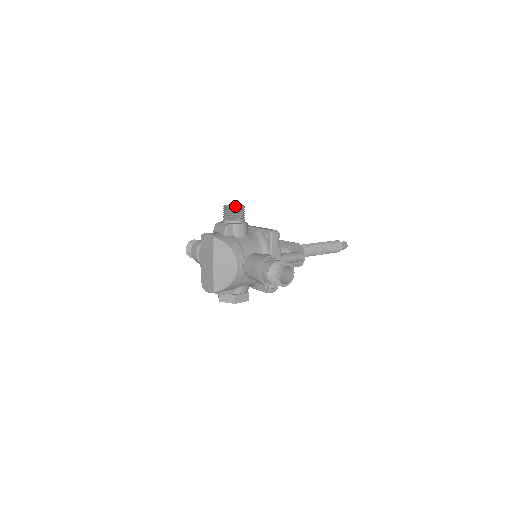
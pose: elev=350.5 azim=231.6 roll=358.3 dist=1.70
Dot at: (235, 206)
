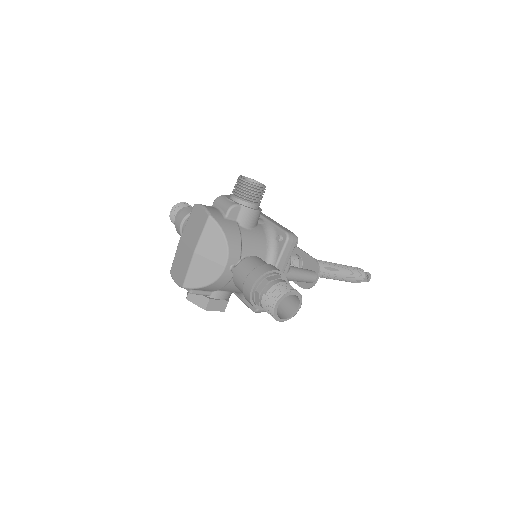
Dot at: occluded
